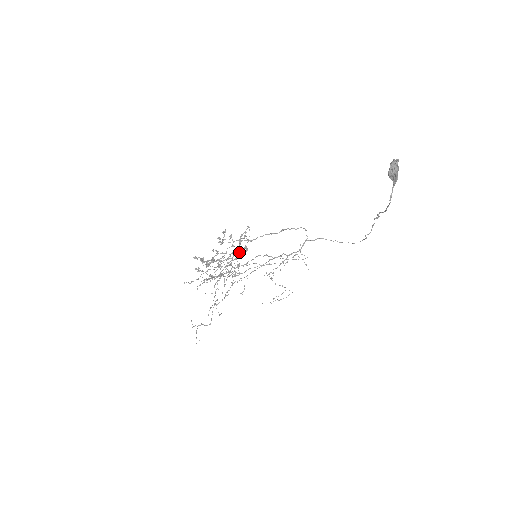
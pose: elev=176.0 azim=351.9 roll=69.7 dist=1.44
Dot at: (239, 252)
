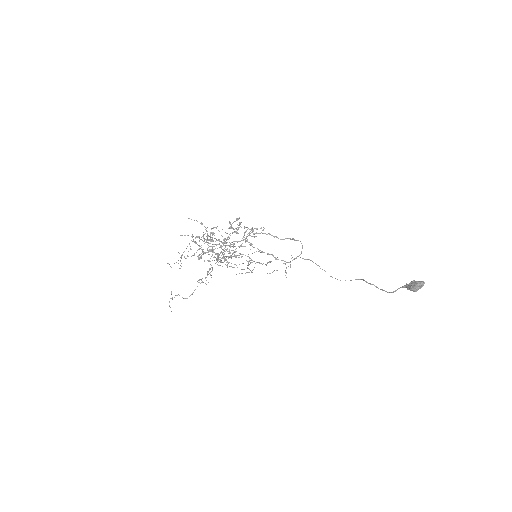
Dot at: occluded
